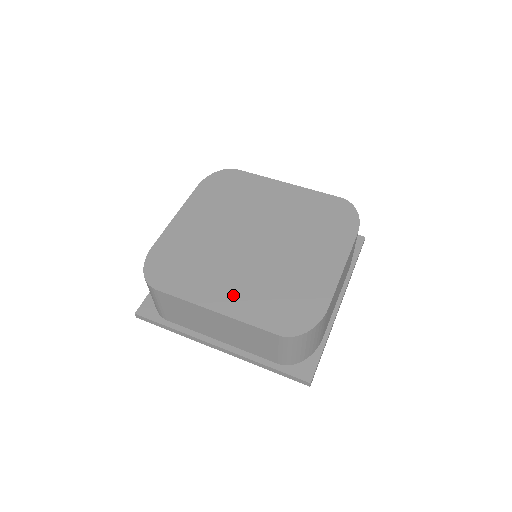
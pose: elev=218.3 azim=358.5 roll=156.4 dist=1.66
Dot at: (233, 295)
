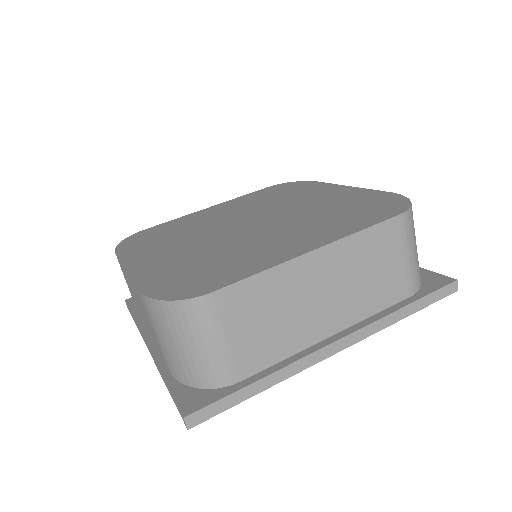
Dot at: (304, 238)
